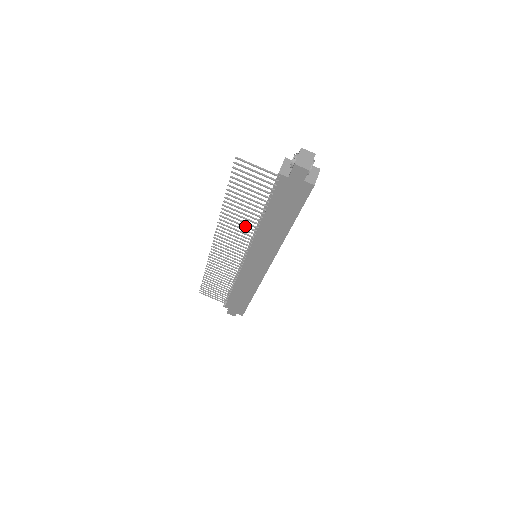
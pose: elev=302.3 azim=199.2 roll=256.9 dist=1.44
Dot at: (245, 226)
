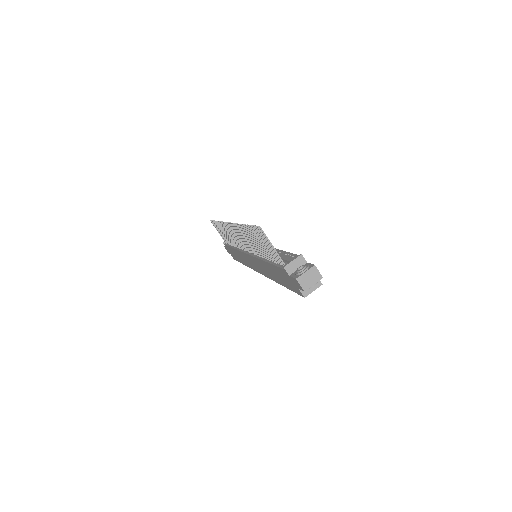
Dot at: (252, 246)
